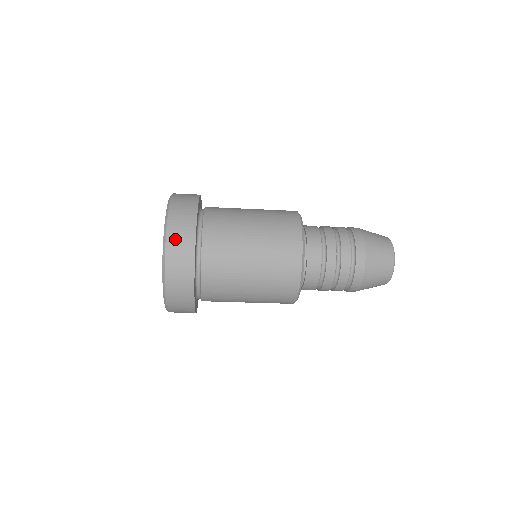
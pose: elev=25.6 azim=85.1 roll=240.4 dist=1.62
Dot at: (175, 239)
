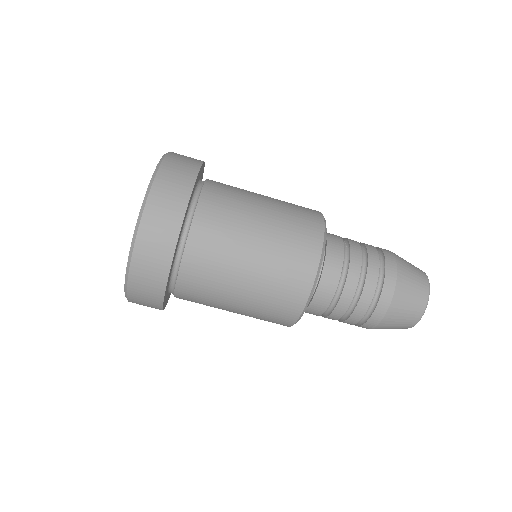
Dot at: (180, 155)
